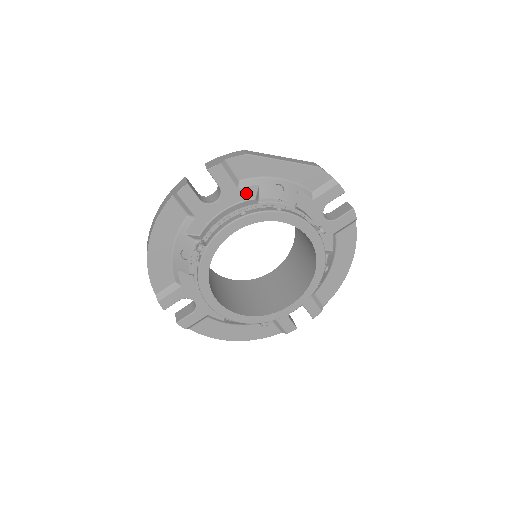
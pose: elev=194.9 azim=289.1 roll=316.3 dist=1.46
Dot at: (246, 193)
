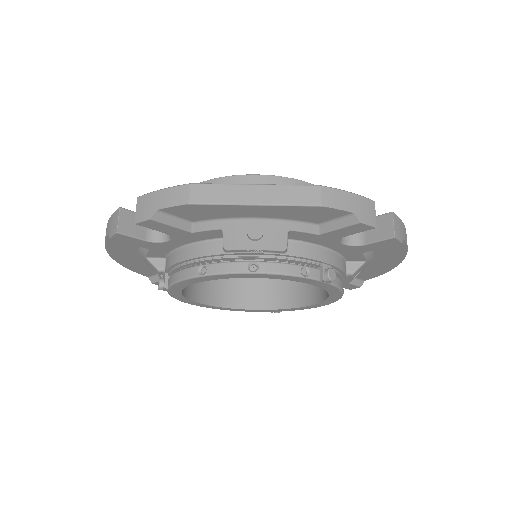
Dot at: (207, 235)
